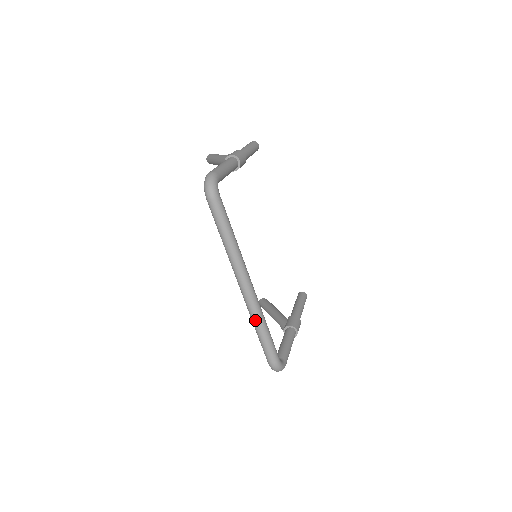
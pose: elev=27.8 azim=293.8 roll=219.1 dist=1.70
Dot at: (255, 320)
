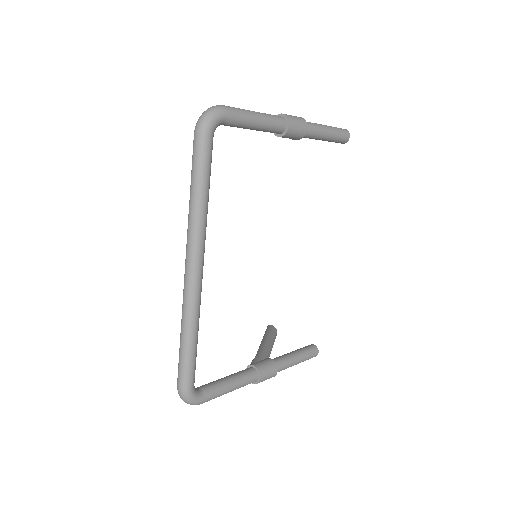
Dot at: (183, 318)
